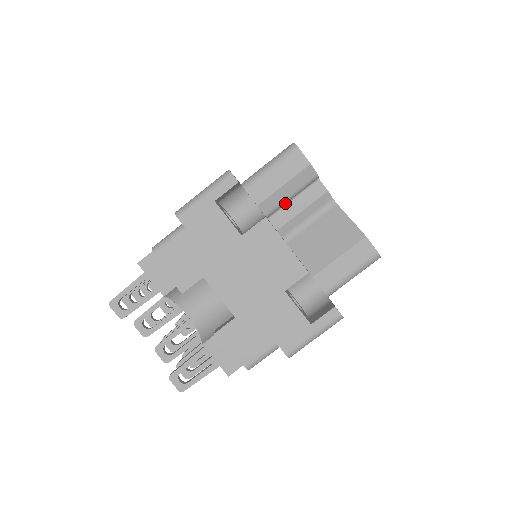
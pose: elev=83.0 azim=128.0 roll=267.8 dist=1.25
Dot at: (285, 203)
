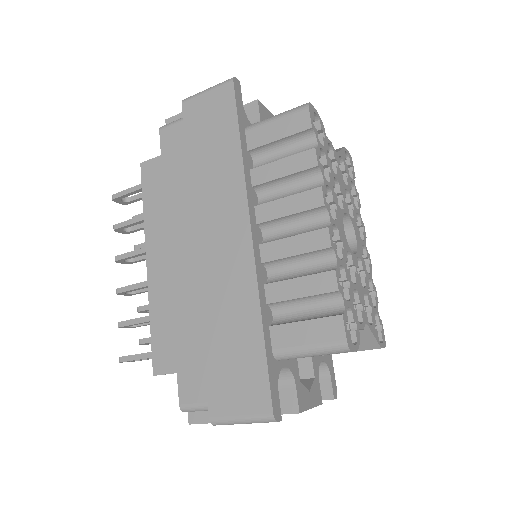
Dot at: occluded
